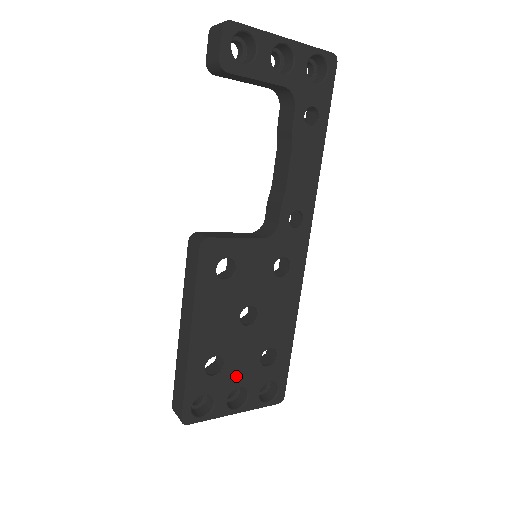
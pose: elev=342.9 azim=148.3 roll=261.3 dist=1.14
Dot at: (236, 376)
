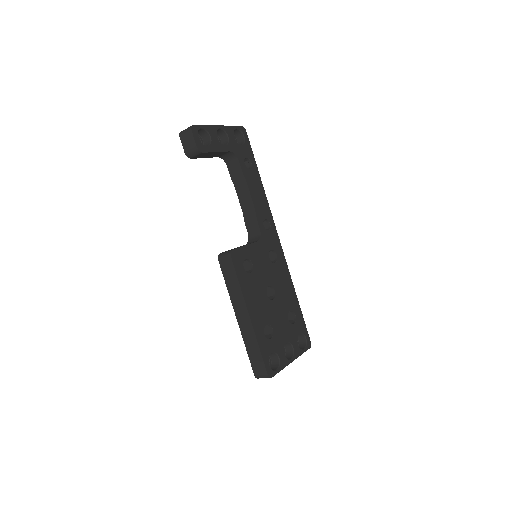
Dot at: (281, 335)
